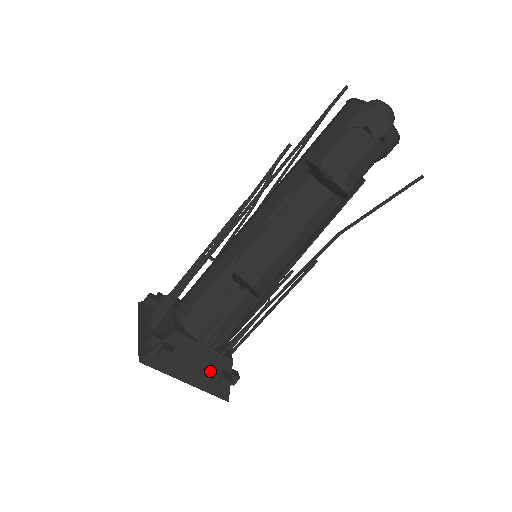
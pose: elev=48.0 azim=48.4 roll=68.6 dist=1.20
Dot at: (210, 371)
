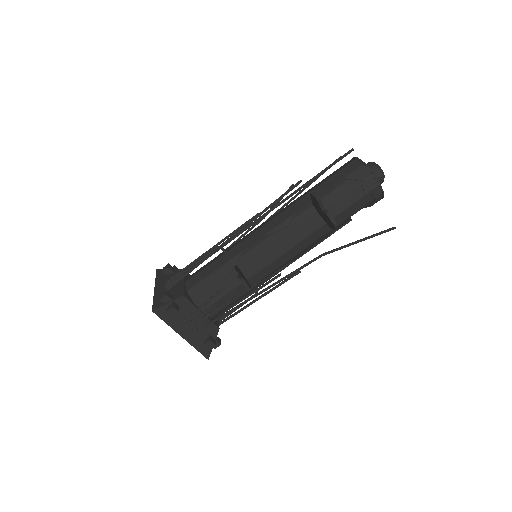
Dot at: (201, 333)
